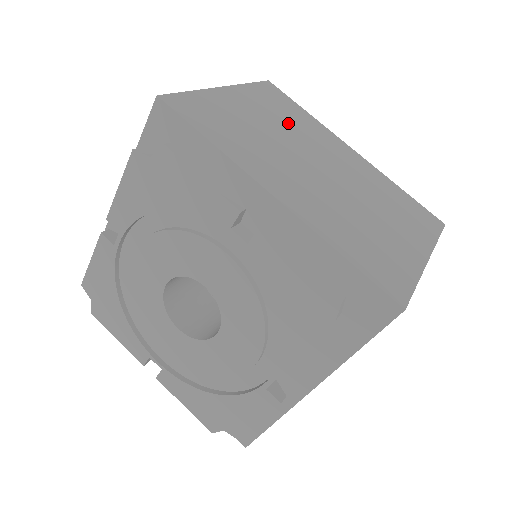
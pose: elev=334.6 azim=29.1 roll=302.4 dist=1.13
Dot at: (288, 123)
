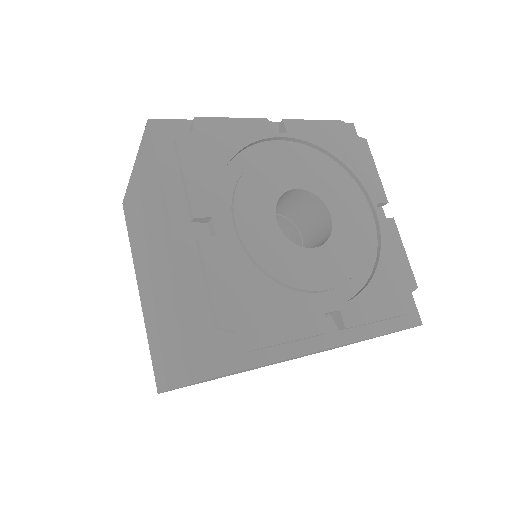
Dot at: occluded
